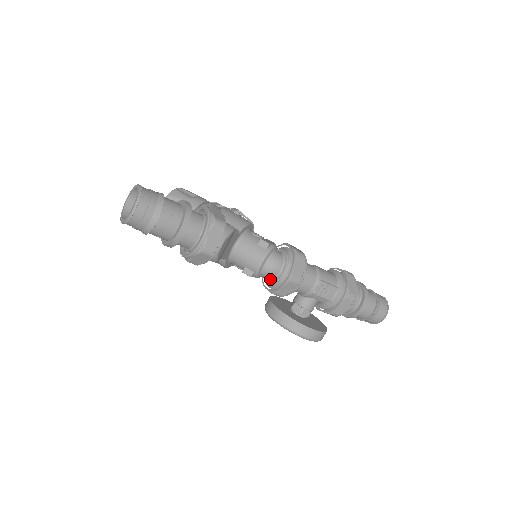
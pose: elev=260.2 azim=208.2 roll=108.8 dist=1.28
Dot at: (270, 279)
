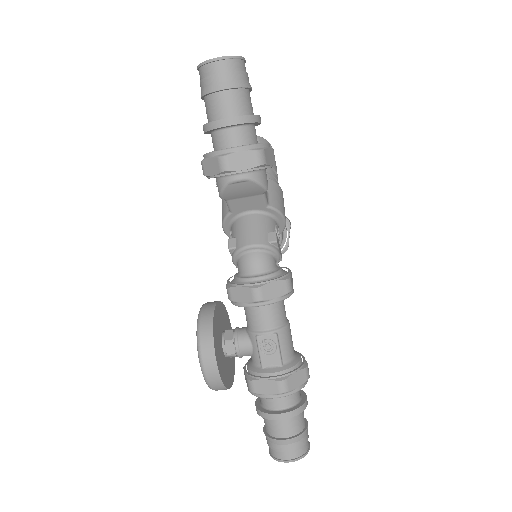
Dot at: (241, 272)
